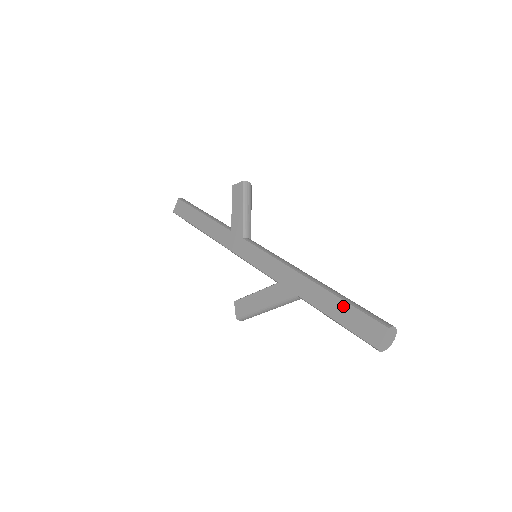
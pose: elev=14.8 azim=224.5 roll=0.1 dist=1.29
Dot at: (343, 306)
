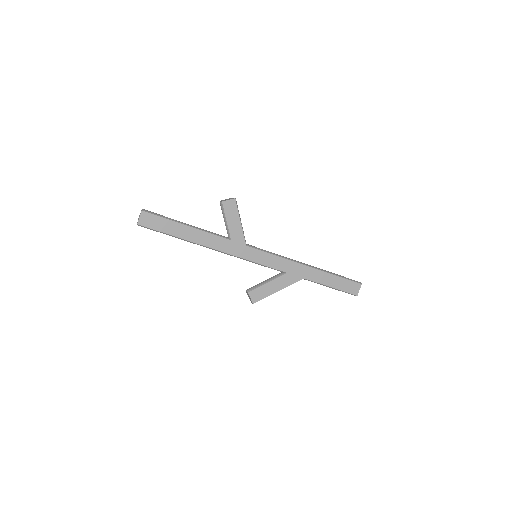
Dot at: (336, 279)
